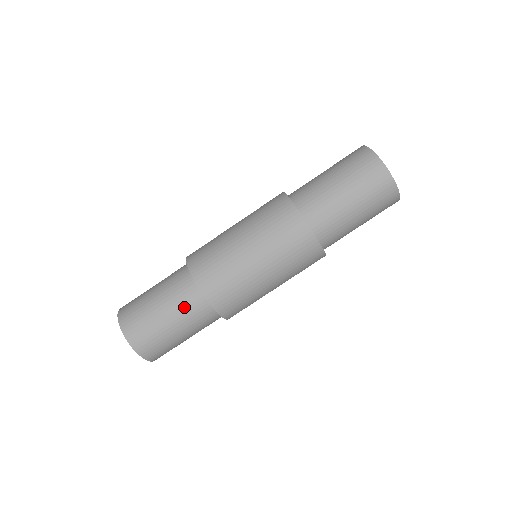
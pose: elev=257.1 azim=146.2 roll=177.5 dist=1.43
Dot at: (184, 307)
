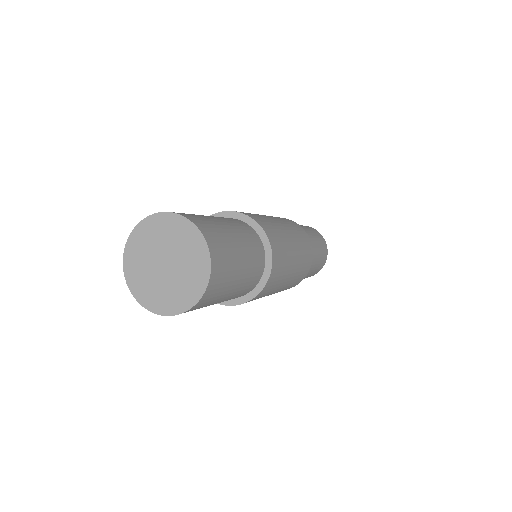
Dot at: (233, 222)
